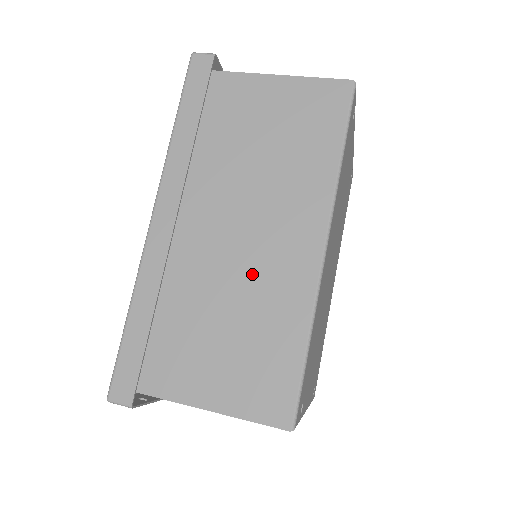
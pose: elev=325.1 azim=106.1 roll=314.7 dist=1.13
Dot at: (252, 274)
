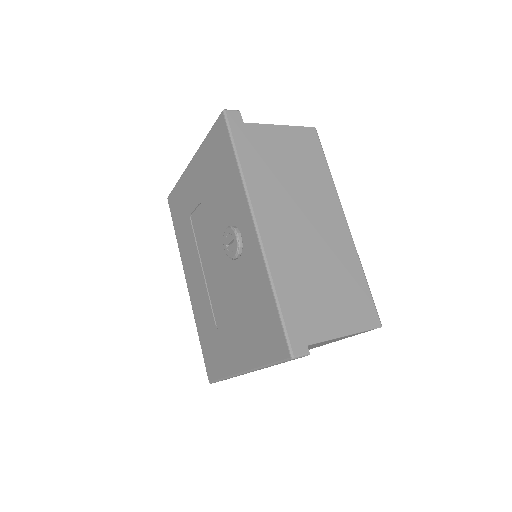
Dot at: (323, 248)
